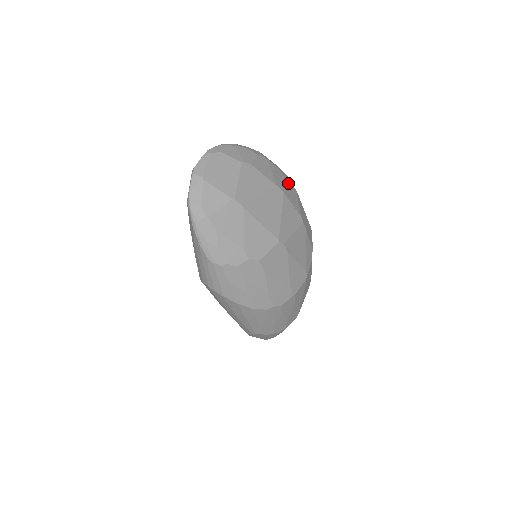
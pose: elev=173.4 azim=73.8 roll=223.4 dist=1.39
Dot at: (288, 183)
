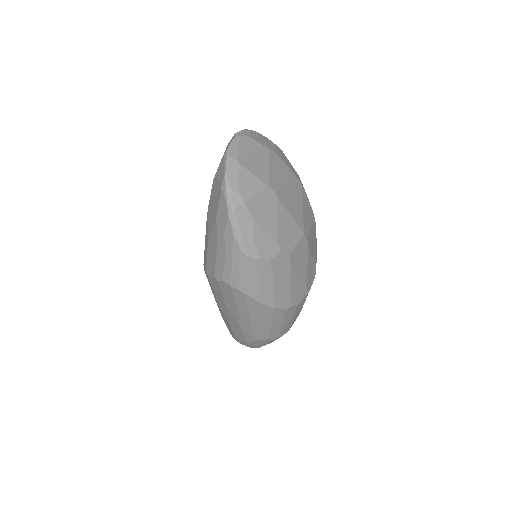
Dot at: (299, 177)
